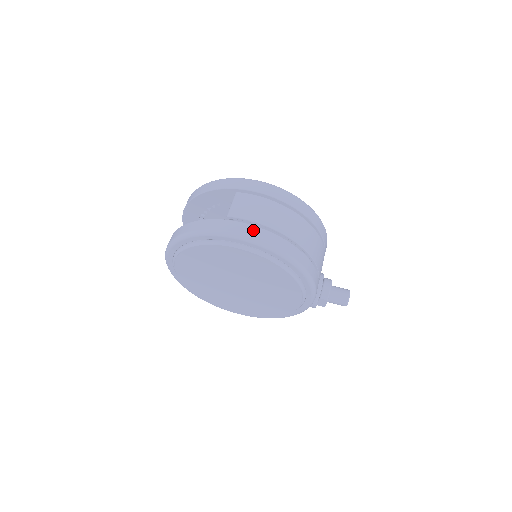
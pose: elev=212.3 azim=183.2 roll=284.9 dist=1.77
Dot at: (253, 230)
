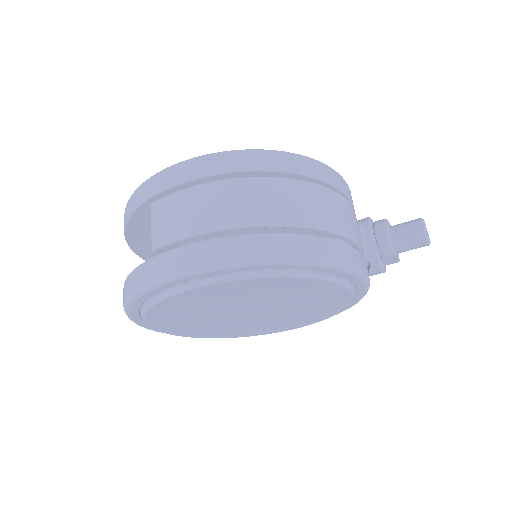
Dot at: (191, 253)
